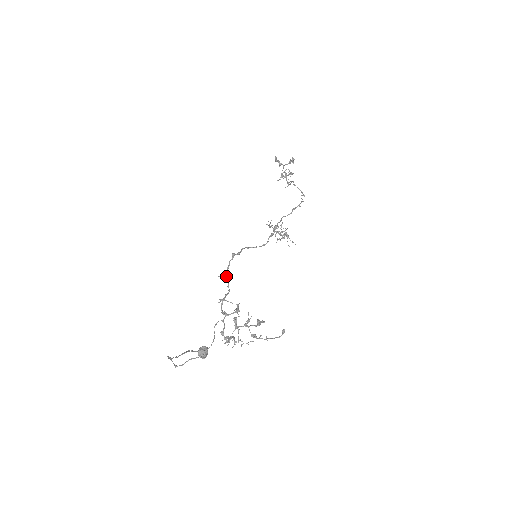
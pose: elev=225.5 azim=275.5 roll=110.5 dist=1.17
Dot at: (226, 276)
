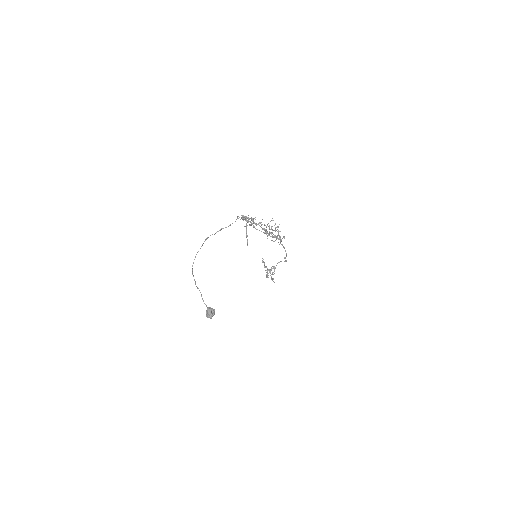
Dot at: occluded
